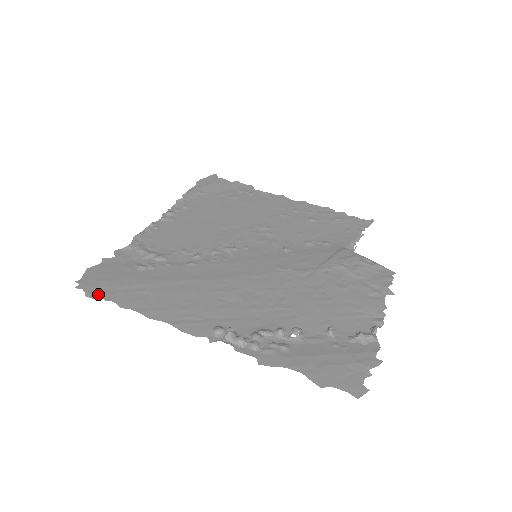
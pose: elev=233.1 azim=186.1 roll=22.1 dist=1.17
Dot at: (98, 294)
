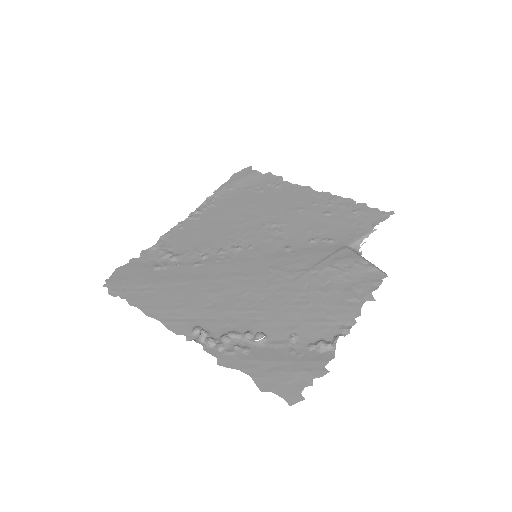
Dot at: (117, 292)
